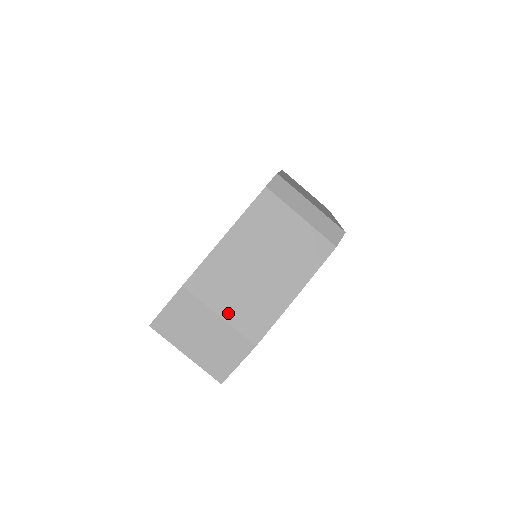
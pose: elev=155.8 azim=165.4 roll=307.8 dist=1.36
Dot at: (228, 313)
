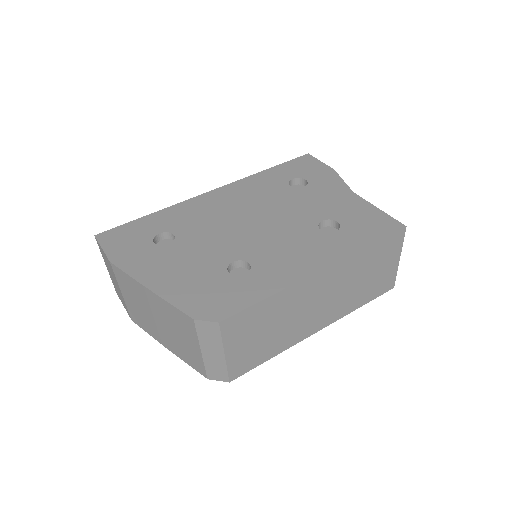
Dot at: (127, 299)
